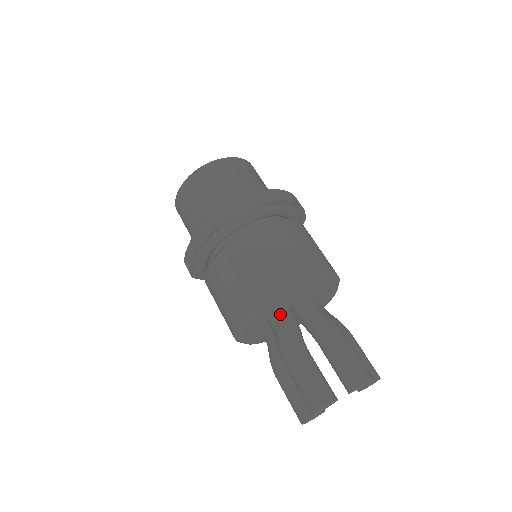
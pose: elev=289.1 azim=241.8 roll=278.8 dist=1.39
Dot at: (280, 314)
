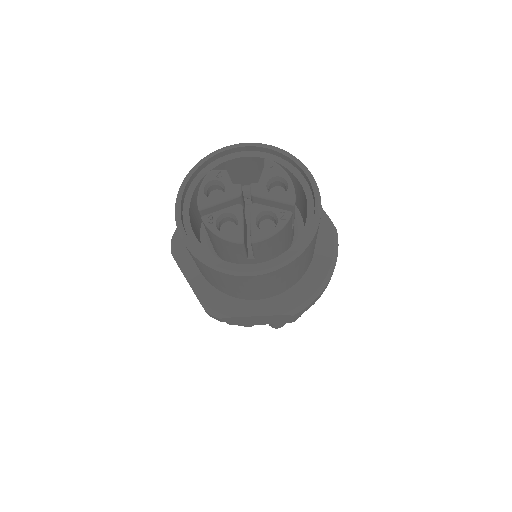
Dot at: occluded
